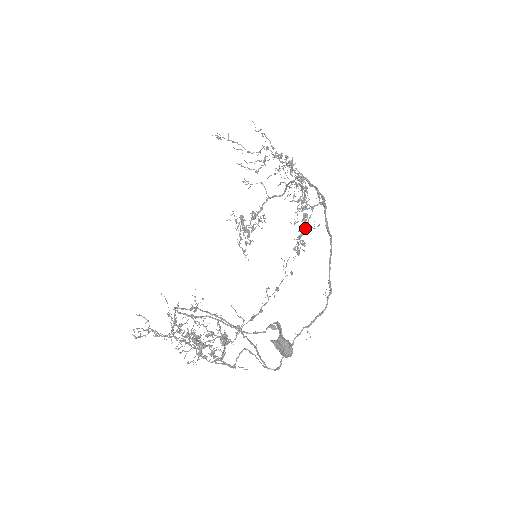
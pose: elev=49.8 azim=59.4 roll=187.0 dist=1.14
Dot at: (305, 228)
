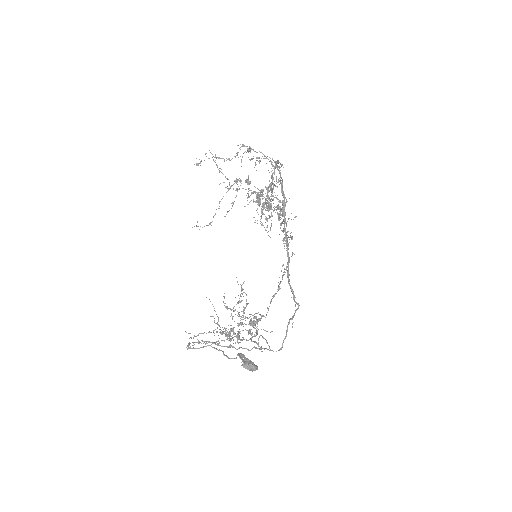
Dot at: occluded
